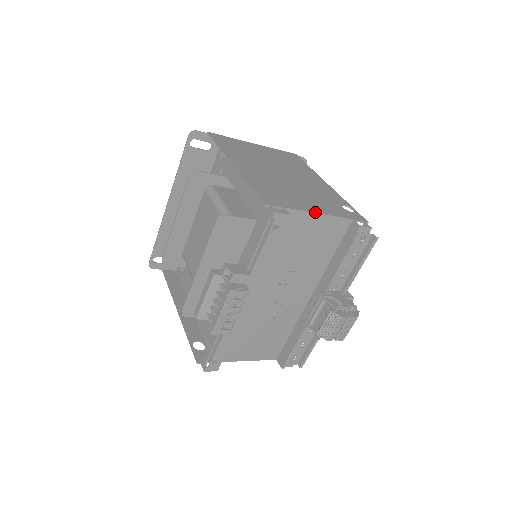
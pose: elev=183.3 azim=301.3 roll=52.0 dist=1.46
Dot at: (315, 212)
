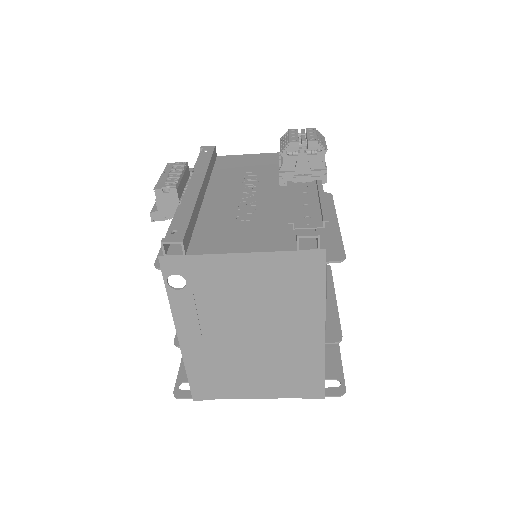
Dot at: (248, 155)
